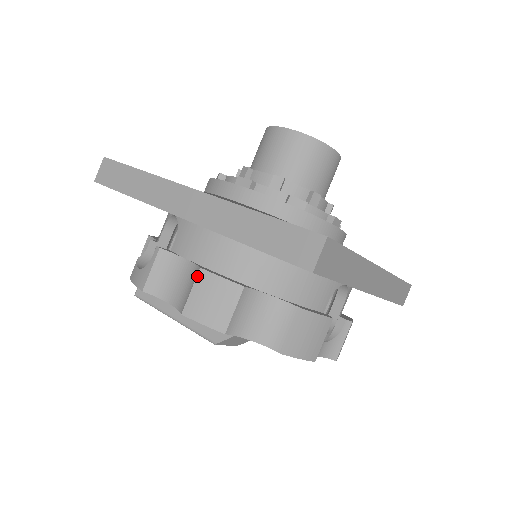
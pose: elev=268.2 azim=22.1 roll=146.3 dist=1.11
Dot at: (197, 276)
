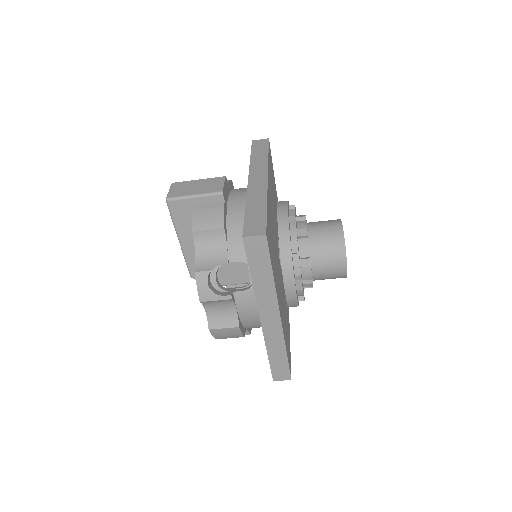
Dot at: (234, 328)
